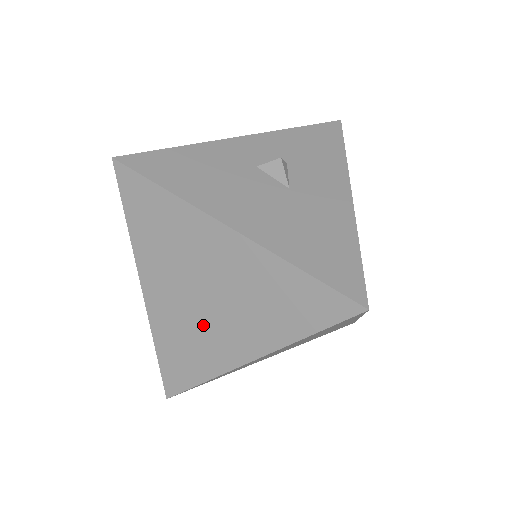
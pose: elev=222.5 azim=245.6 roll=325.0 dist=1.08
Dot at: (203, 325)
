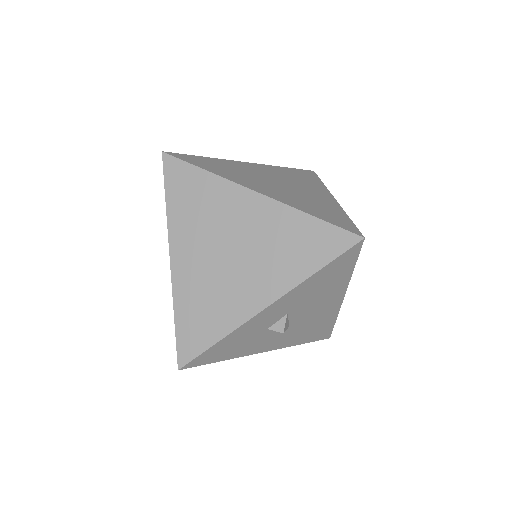
Dot at: occluded
